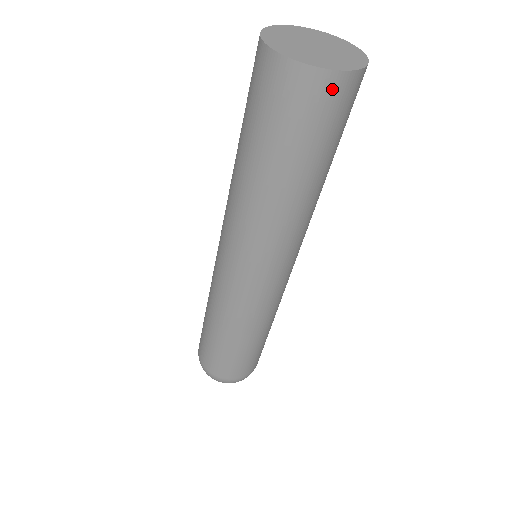
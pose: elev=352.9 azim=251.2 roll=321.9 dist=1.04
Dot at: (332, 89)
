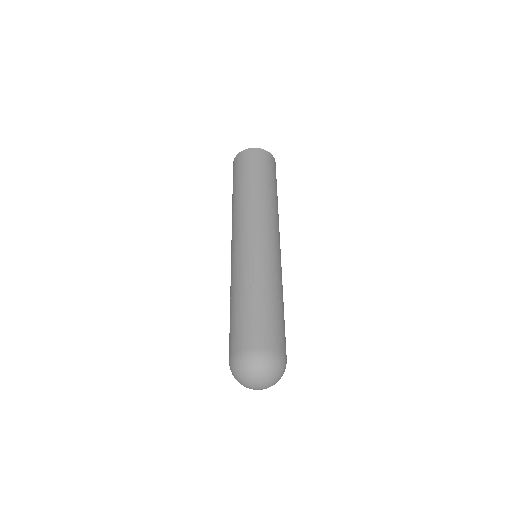
Dot at: (259, 153)
